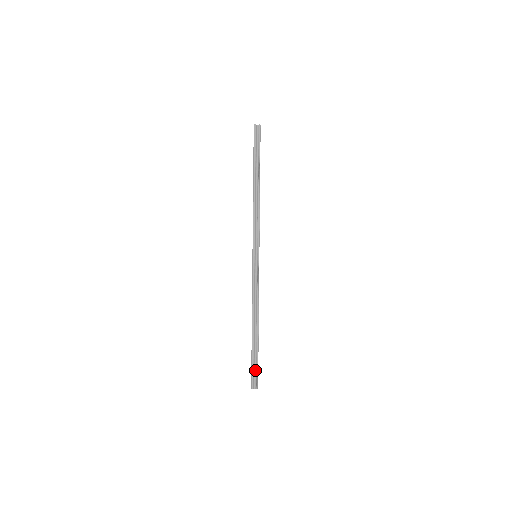
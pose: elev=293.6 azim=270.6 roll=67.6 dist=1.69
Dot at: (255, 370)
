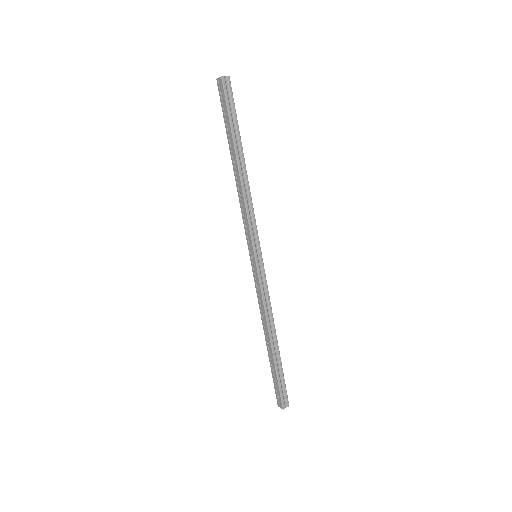
Dot at: (282, 388)
